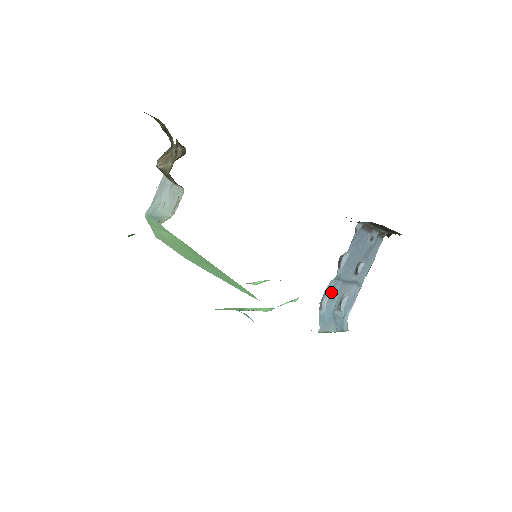
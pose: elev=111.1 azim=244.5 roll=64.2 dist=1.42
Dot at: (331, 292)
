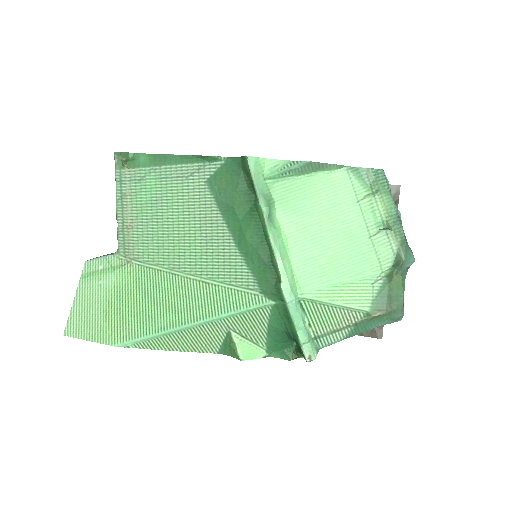
Dot at: occluded
